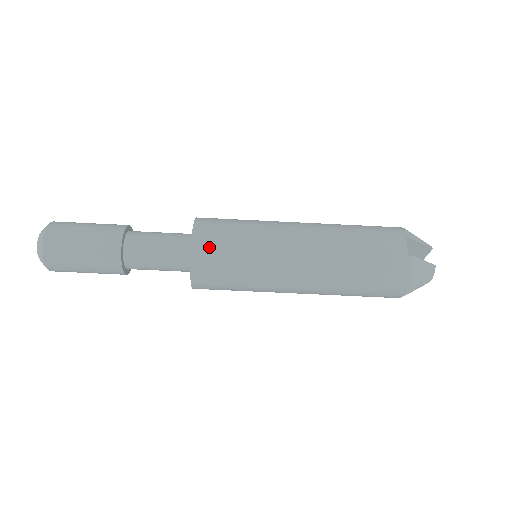
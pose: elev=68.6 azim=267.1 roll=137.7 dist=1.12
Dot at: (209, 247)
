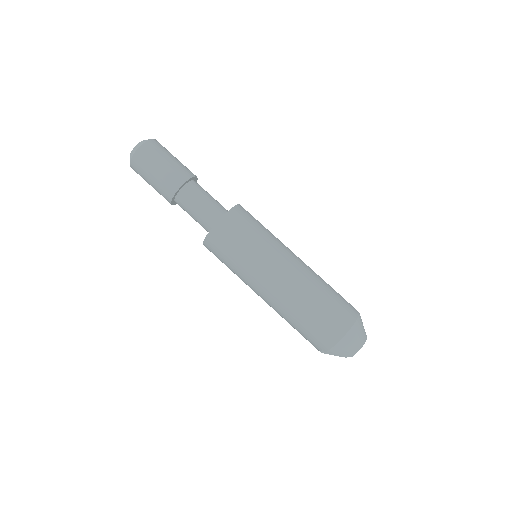
Dot at: (249, 213)
